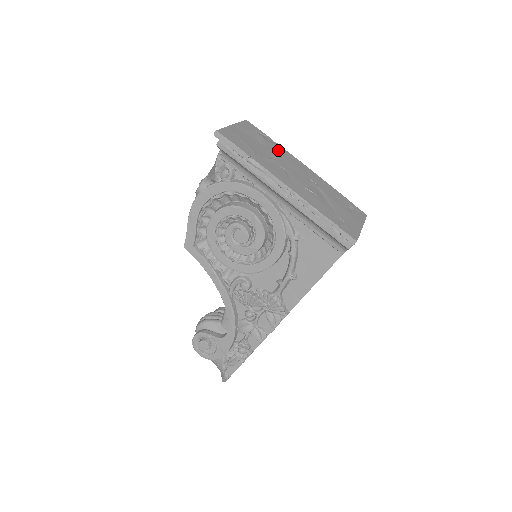
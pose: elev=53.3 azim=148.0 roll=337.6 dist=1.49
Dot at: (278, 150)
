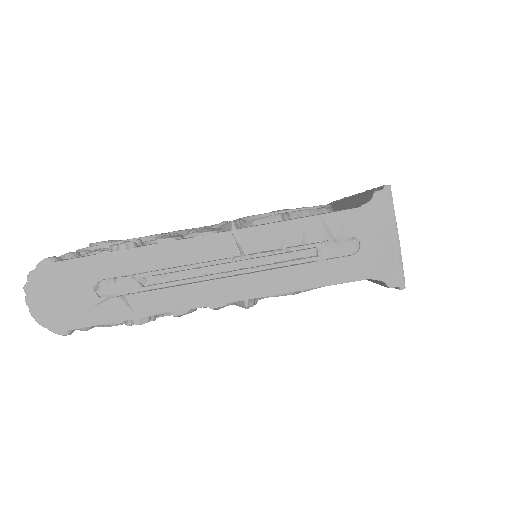
Dot at: occluded
